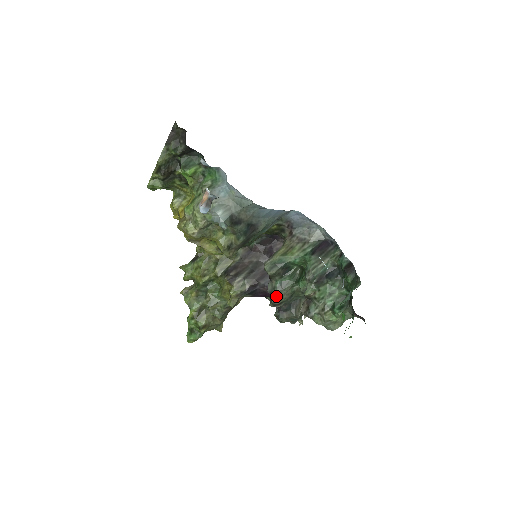
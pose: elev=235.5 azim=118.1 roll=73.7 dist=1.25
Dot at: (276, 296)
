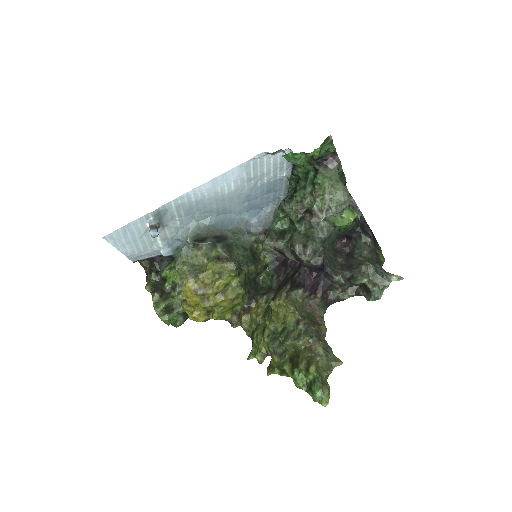
Dot at: (290, 244)
